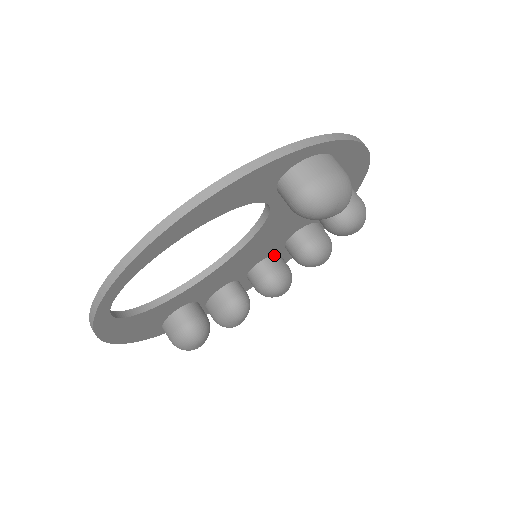
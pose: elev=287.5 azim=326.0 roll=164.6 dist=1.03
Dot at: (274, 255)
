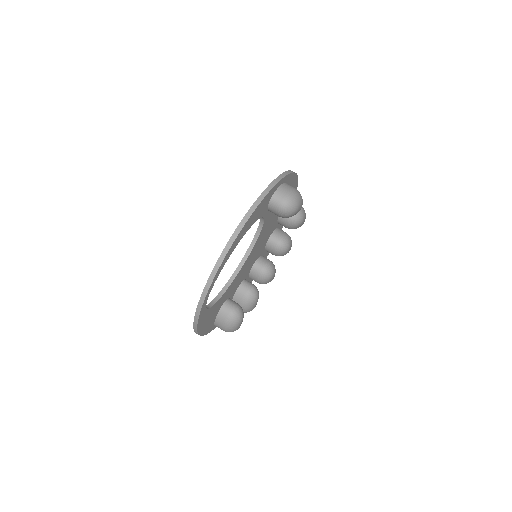
Dot at: (261, 256)
